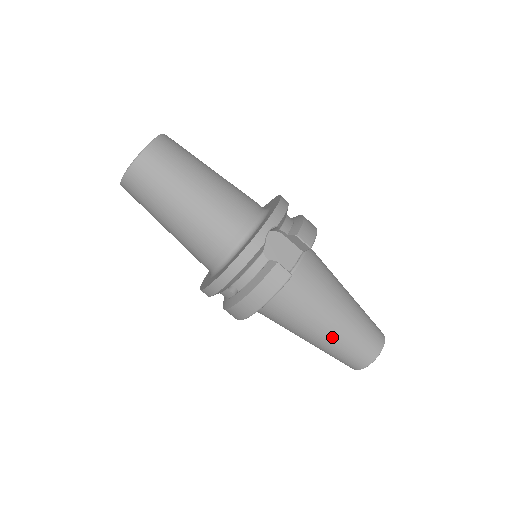
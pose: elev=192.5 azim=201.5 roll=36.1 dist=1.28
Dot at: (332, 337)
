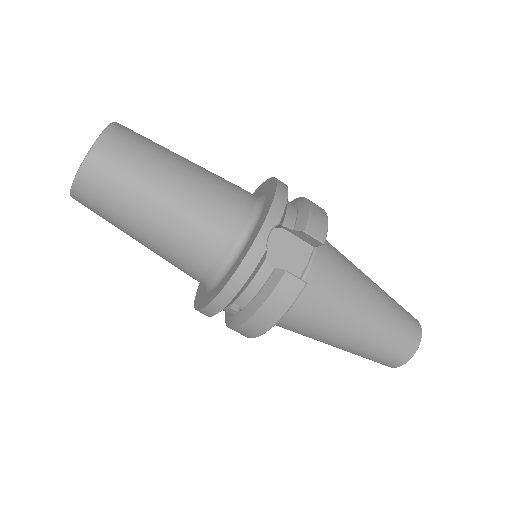
Dot at: (361, 340)
